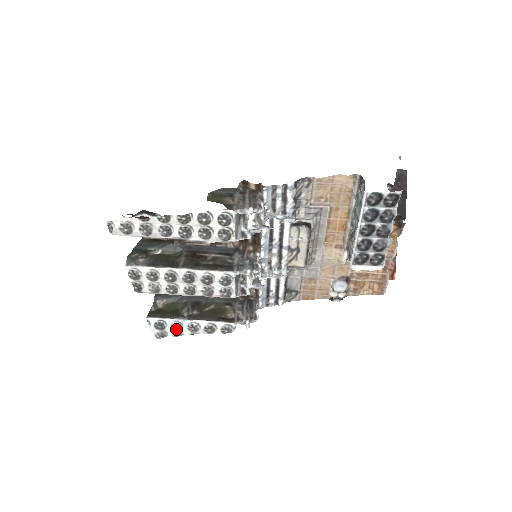
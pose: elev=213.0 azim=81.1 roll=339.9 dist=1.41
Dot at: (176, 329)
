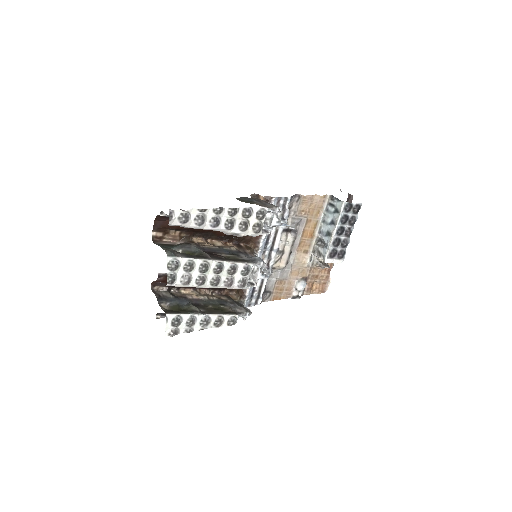
Dot at: (190, 324)
